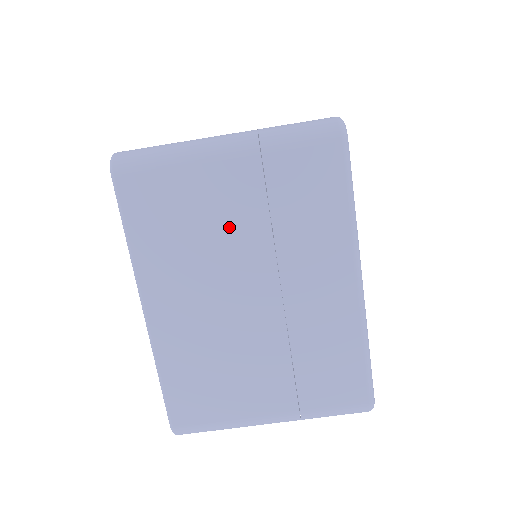
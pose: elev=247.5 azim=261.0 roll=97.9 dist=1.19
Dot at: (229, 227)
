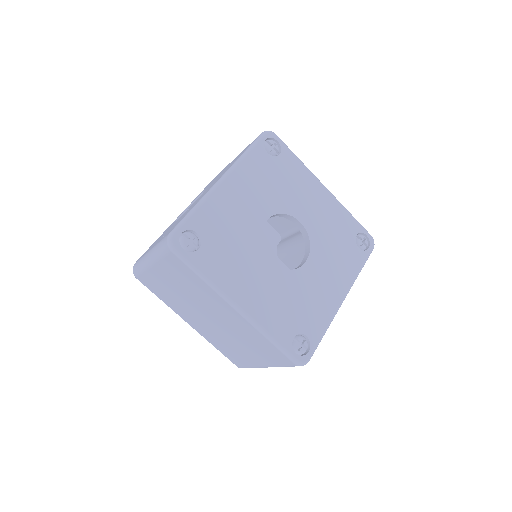
Dot at: (178, 292)
